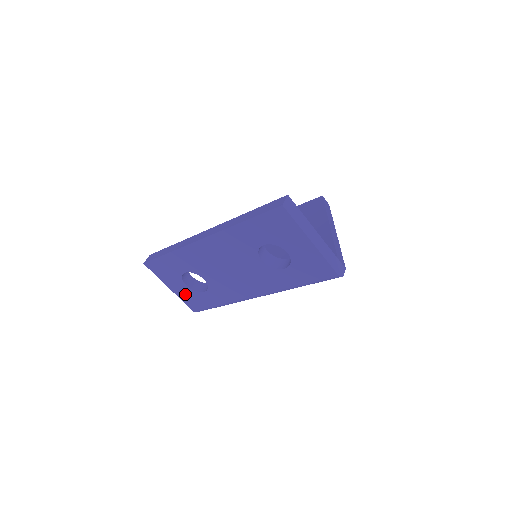
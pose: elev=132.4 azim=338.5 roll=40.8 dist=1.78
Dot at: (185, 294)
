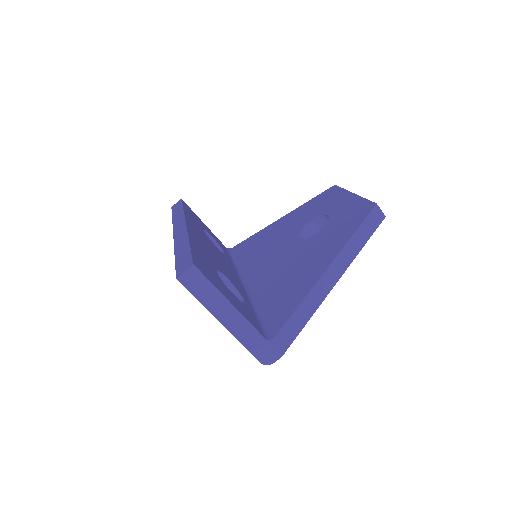
Dot at: occluded
